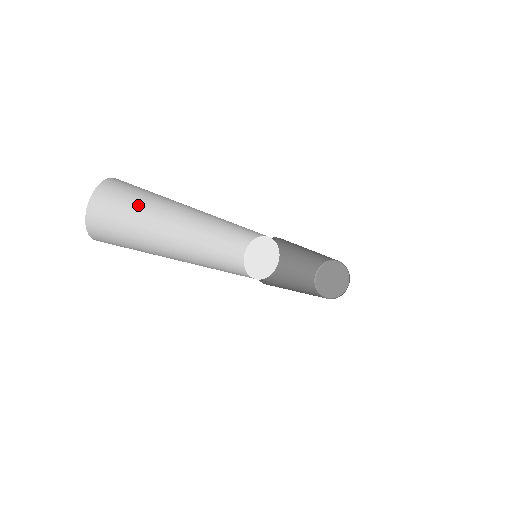
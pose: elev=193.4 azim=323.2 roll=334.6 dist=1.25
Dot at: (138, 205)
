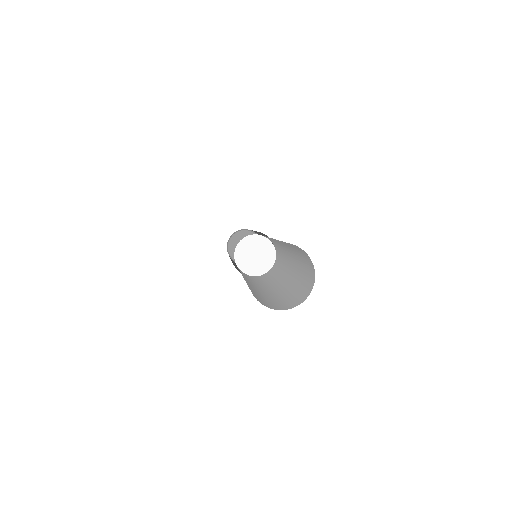
Dot at: occluded
